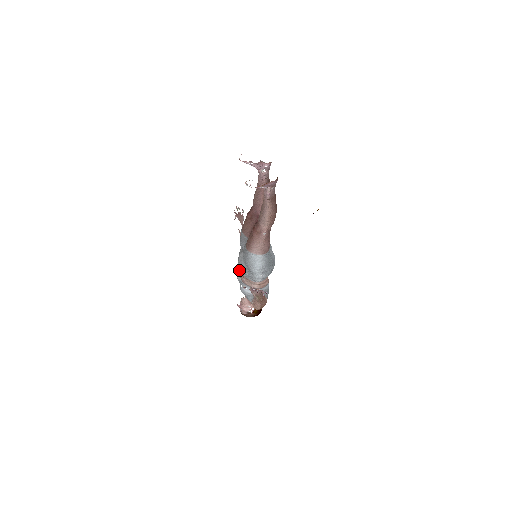
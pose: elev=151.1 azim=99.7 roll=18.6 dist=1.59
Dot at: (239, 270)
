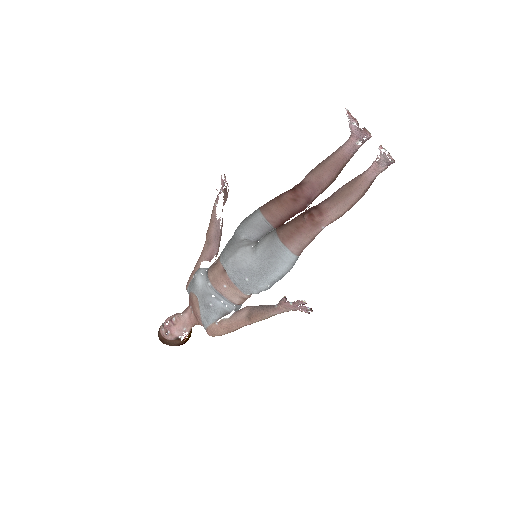
Dot at: (217, 270)
